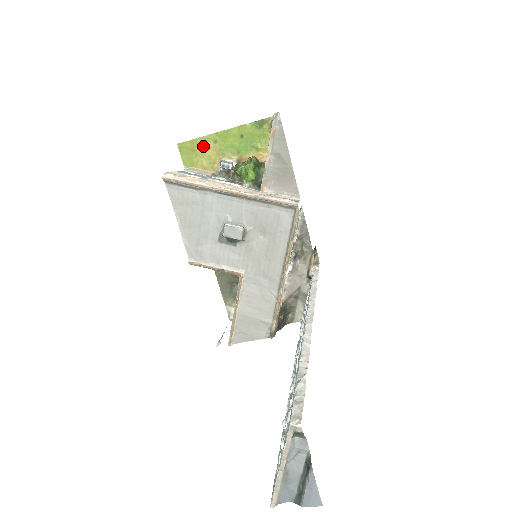
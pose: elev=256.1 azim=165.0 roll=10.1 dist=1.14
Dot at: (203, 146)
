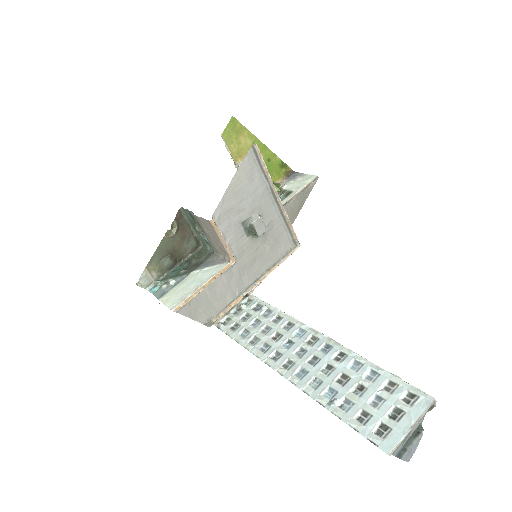
Dot at: (245, 138)
